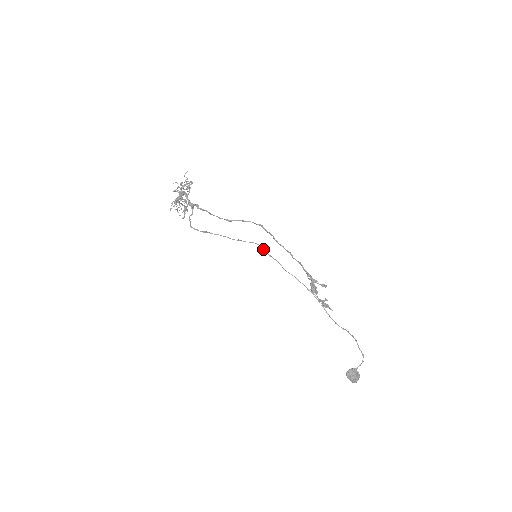
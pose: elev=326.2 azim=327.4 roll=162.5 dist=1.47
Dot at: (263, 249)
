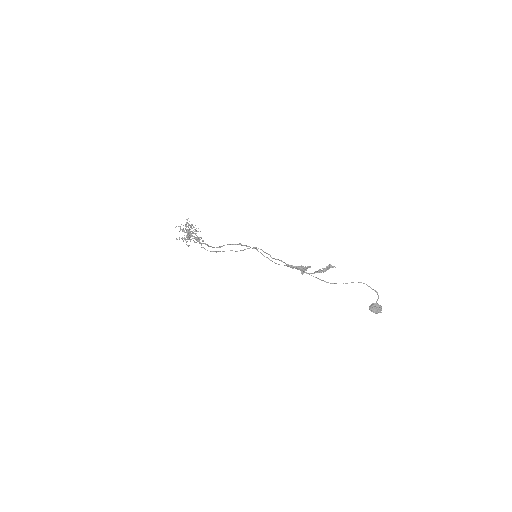
Dot at: (257, 250)
